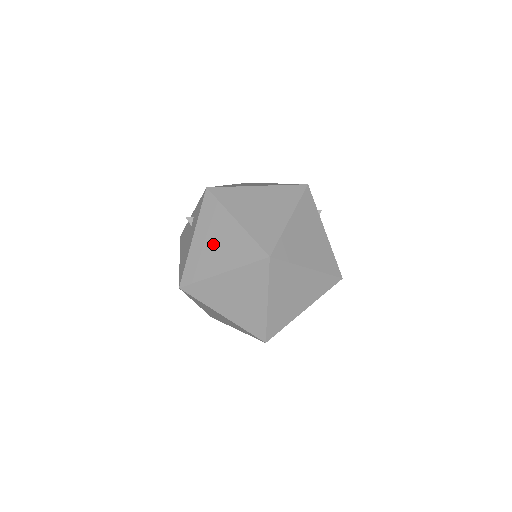
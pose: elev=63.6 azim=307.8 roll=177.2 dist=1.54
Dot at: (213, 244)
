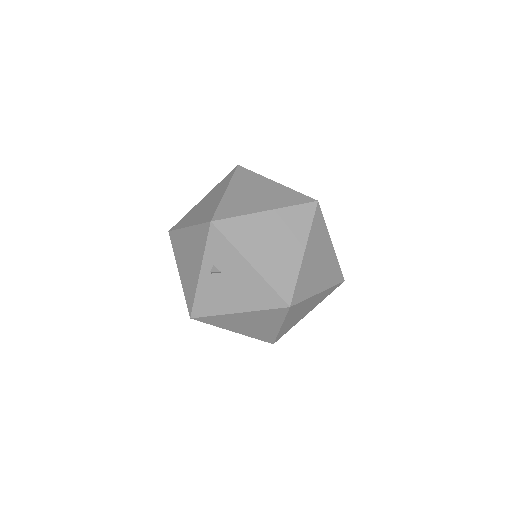
Dot at: (272, 246)
